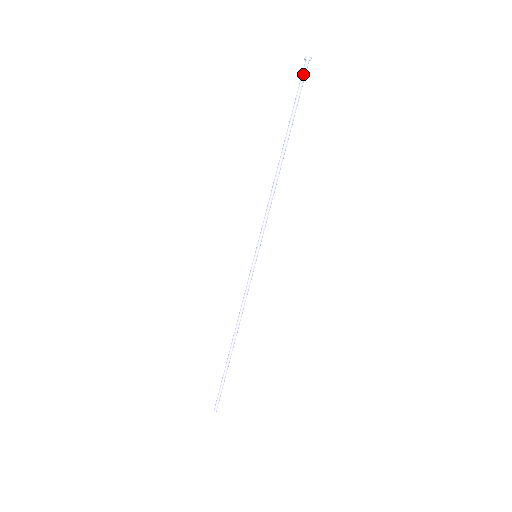
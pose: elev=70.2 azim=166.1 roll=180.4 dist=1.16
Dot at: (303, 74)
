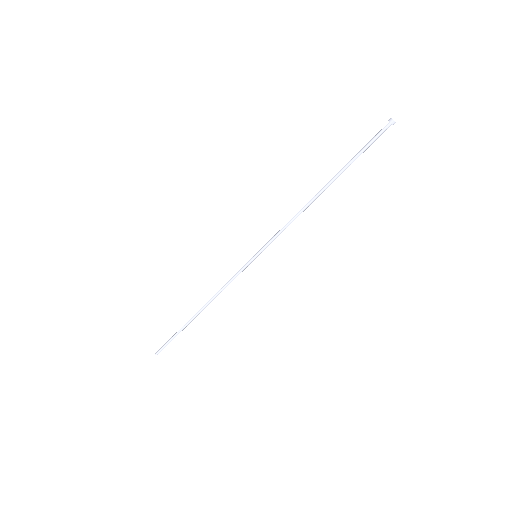
Dot at: (380, 132)
